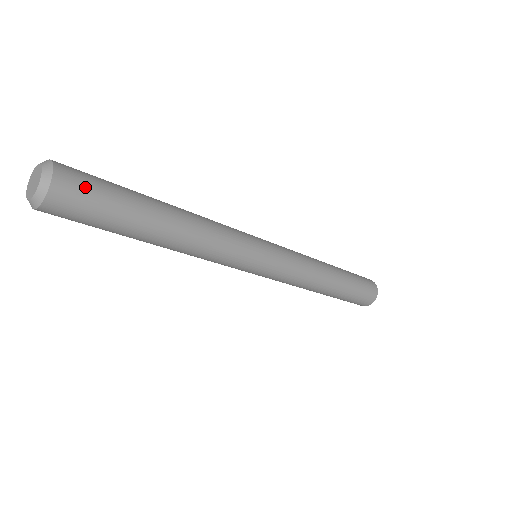
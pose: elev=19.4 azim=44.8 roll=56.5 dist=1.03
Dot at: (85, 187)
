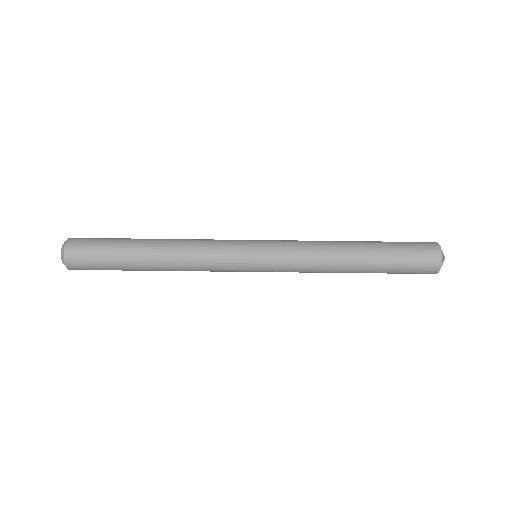
Dot at: (85, 249)
